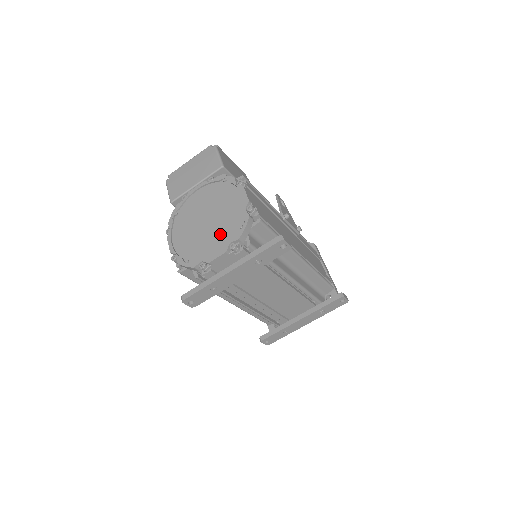
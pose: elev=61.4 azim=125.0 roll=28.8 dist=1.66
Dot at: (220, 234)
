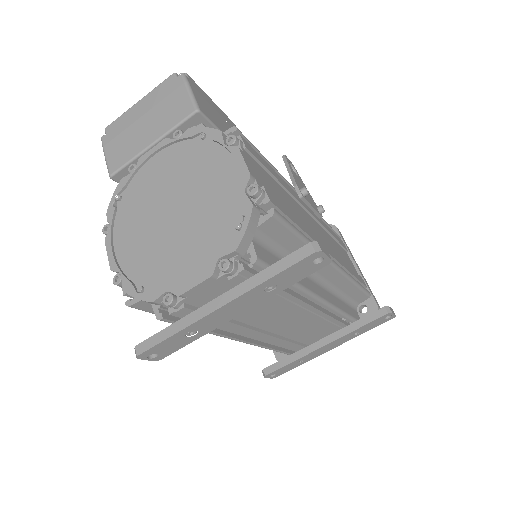
Dot at: (199, 239)
